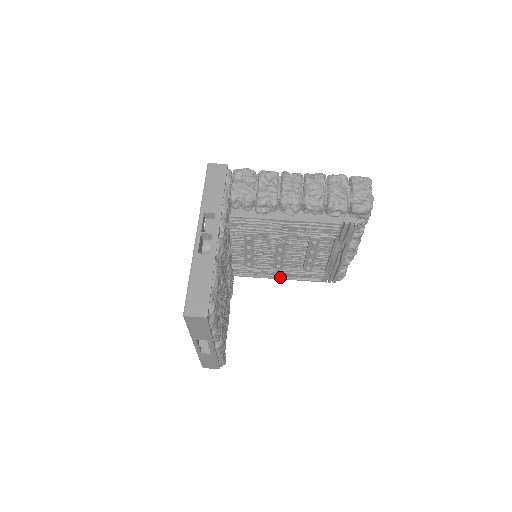
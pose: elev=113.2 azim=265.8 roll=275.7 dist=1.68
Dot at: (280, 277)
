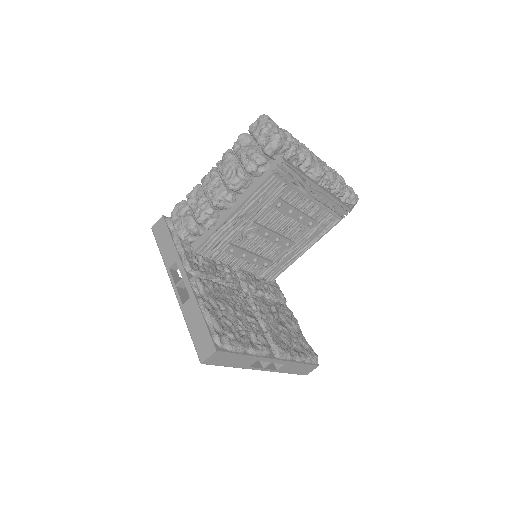
Dot at: (304, 249)
